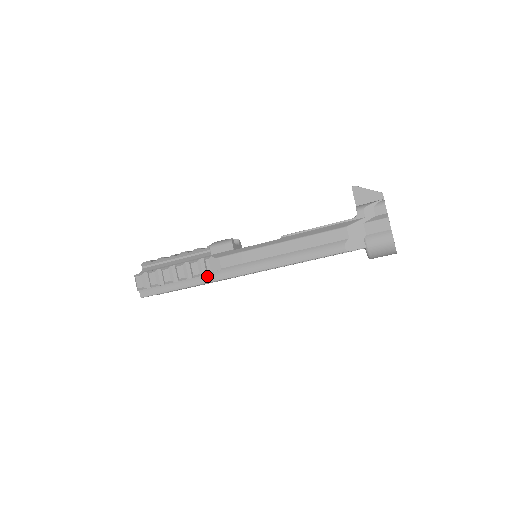
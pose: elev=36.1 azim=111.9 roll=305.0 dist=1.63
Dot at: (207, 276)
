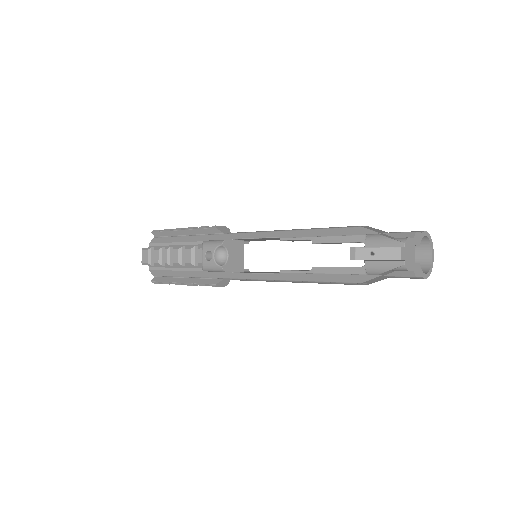
Dot at: occluded
